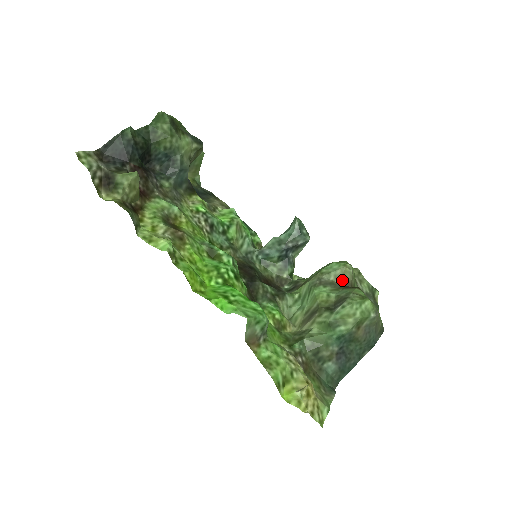
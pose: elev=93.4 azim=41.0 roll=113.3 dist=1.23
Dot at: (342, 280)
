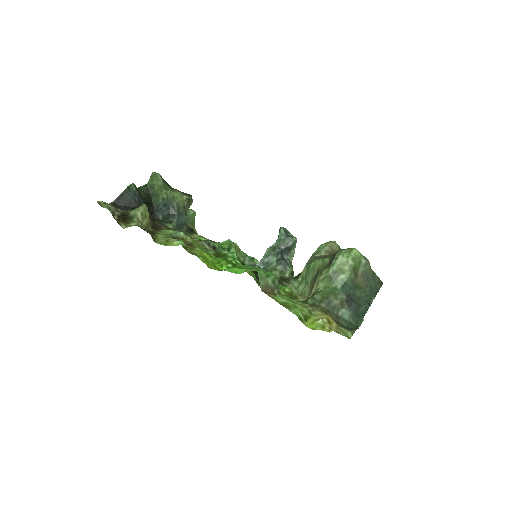
Dot at: (331, 252)
